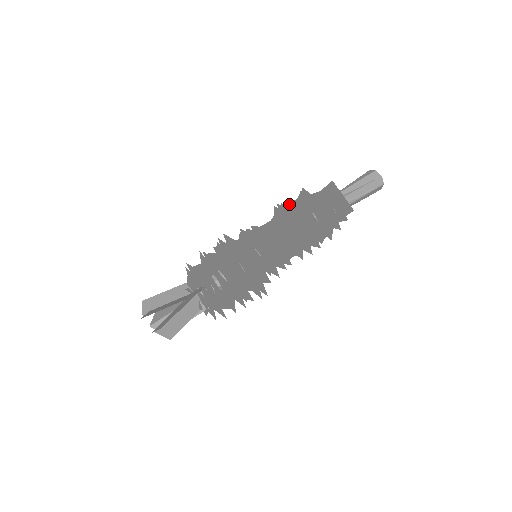
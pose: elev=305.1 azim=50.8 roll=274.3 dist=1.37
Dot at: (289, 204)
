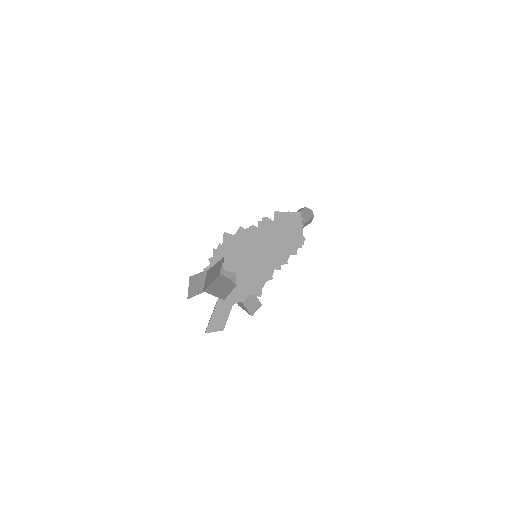
Dot at: occluded
